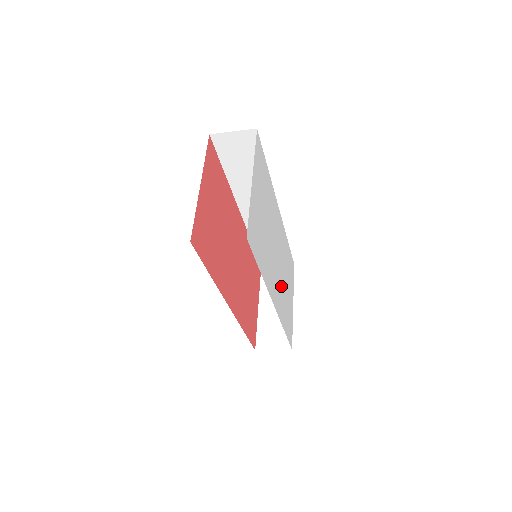
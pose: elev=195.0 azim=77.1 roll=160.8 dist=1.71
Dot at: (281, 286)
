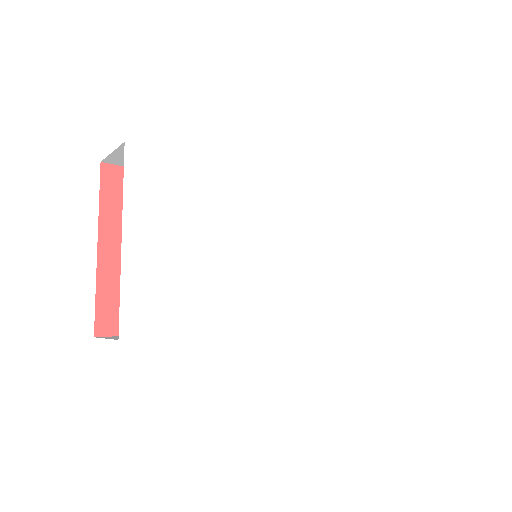
Dot at: (305, 280)
